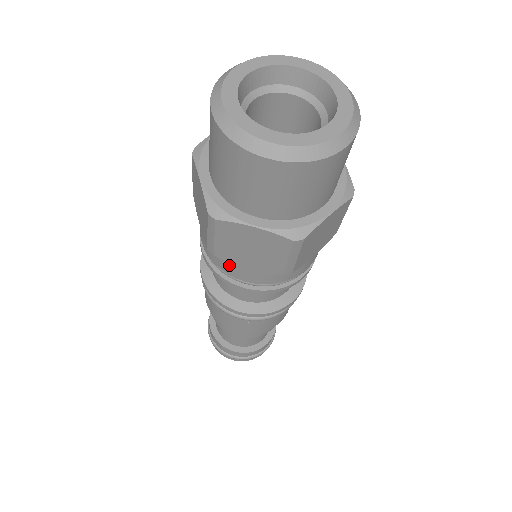
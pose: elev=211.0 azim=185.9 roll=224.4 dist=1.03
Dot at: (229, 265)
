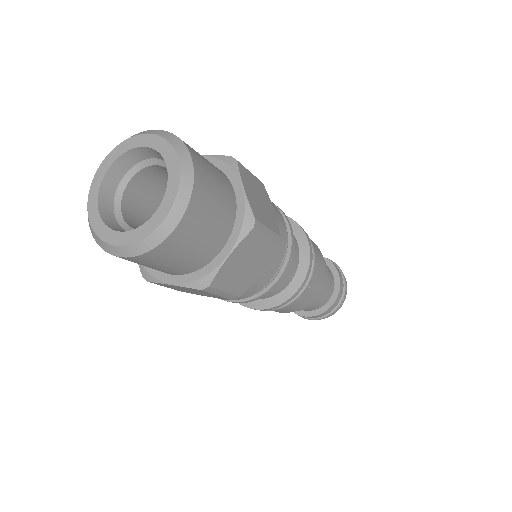
Dot at: occluded
